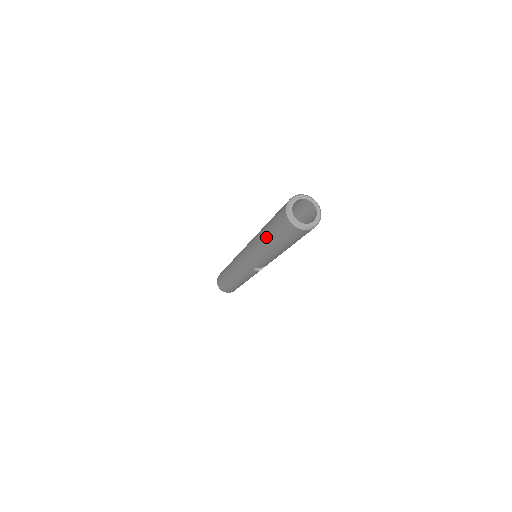
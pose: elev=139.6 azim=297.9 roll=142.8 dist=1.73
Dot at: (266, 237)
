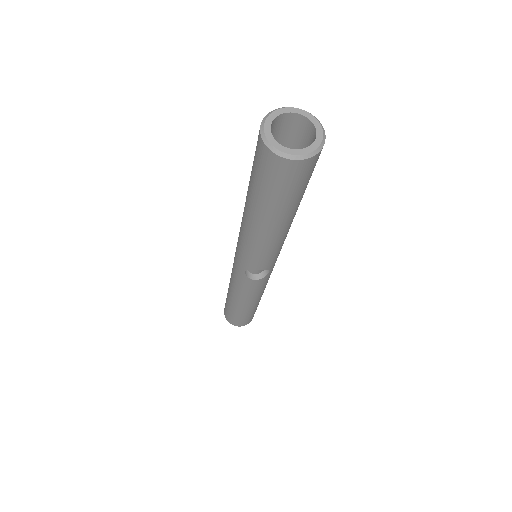
Dot at: (247, 196)
